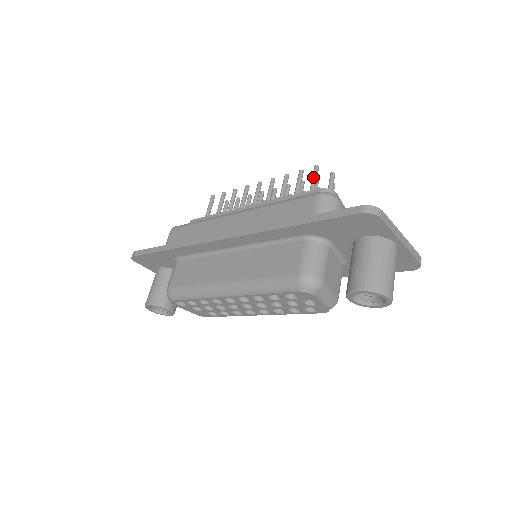
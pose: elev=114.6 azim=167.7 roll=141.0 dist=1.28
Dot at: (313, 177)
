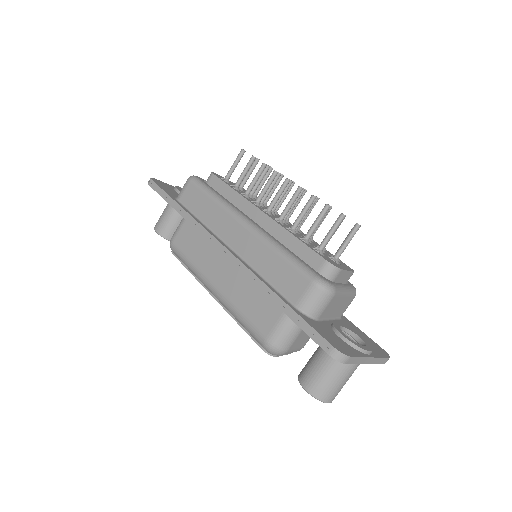
Dot at: (332, 228)
